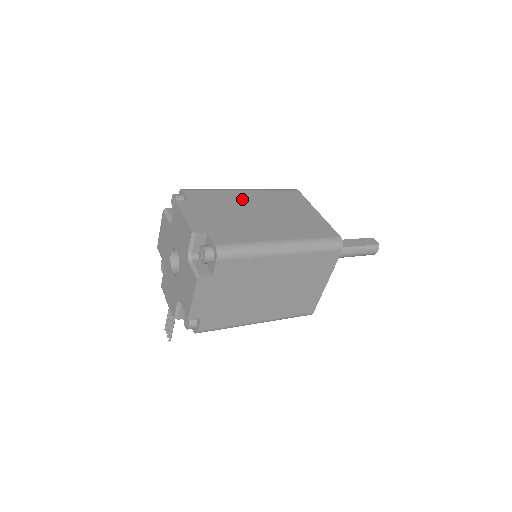
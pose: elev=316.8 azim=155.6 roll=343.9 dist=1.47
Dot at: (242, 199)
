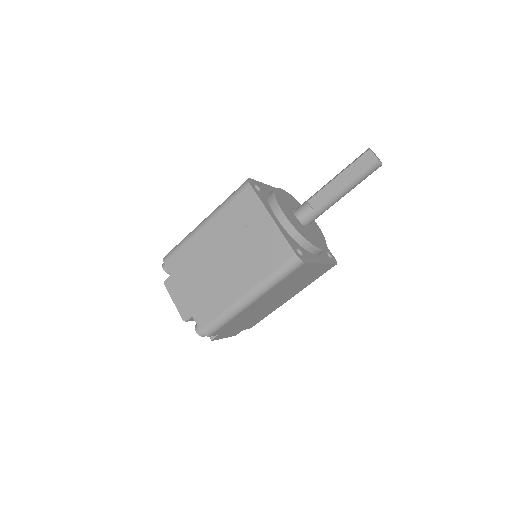
Dot at: (205, 245)
